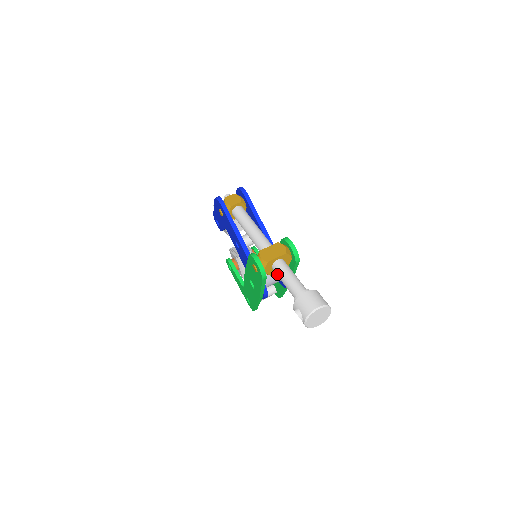
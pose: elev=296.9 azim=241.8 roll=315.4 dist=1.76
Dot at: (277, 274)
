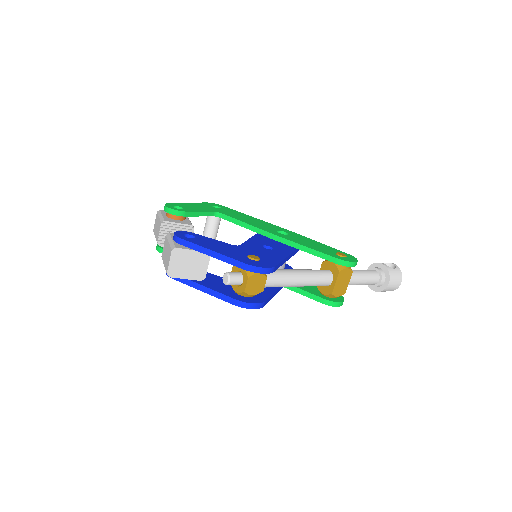
Dot at: occluded
